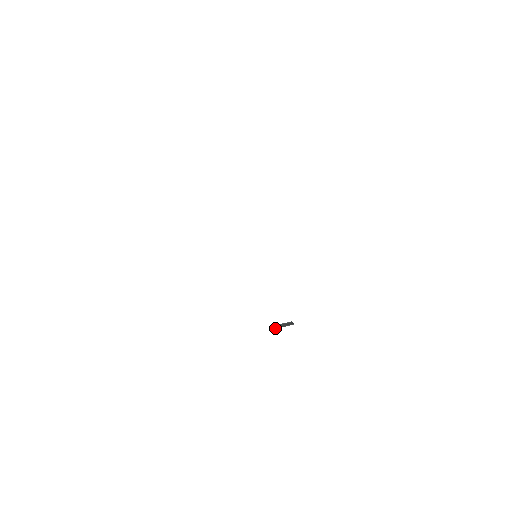
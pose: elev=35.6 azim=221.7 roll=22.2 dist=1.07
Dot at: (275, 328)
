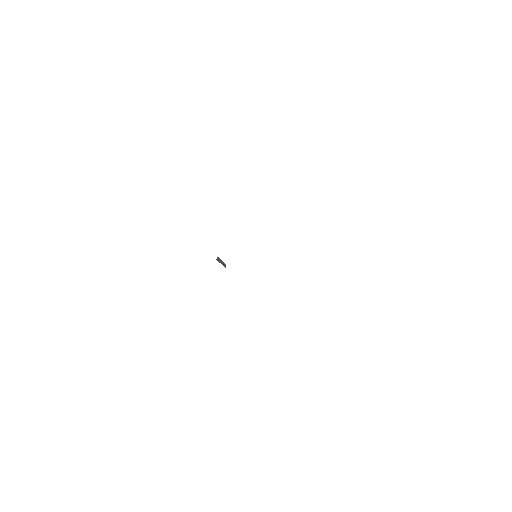
Dot at: (218, 260)
